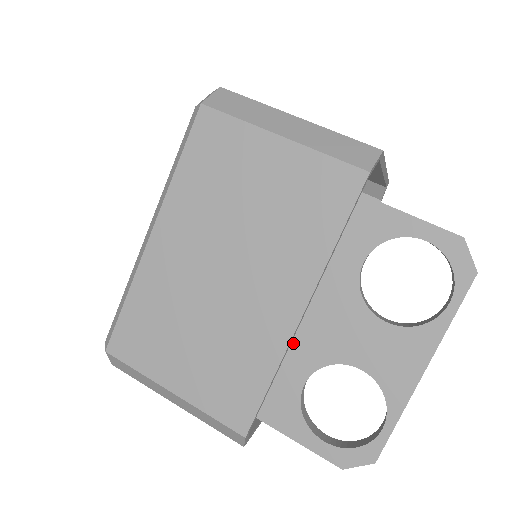
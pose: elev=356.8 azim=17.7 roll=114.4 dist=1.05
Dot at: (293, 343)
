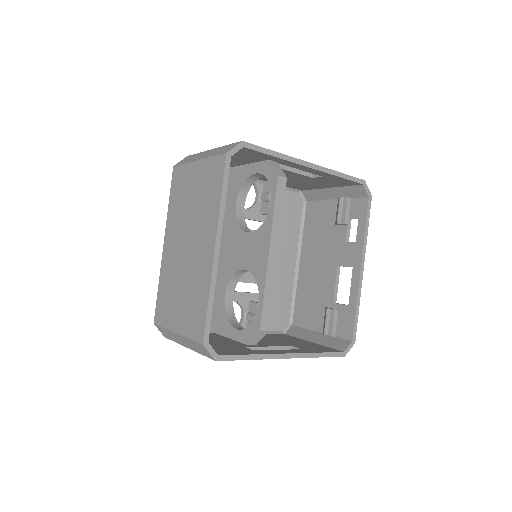
Dot at: (218, 272)
